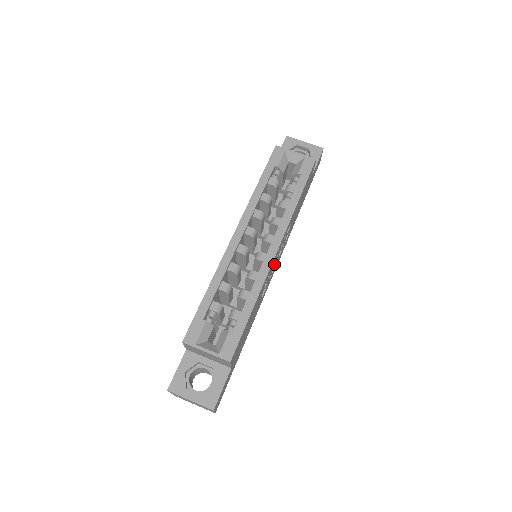
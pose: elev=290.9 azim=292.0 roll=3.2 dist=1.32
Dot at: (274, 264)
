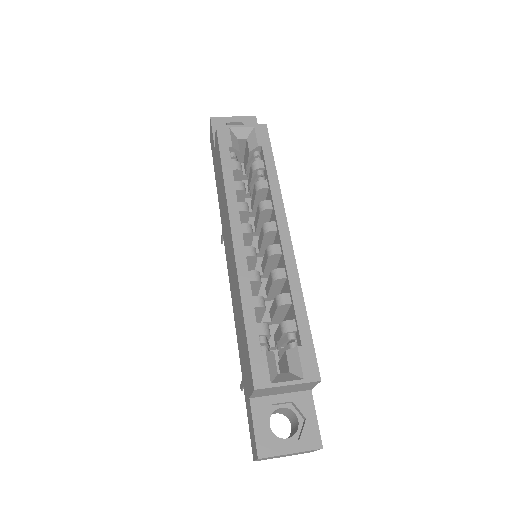
Dot at: occluded
